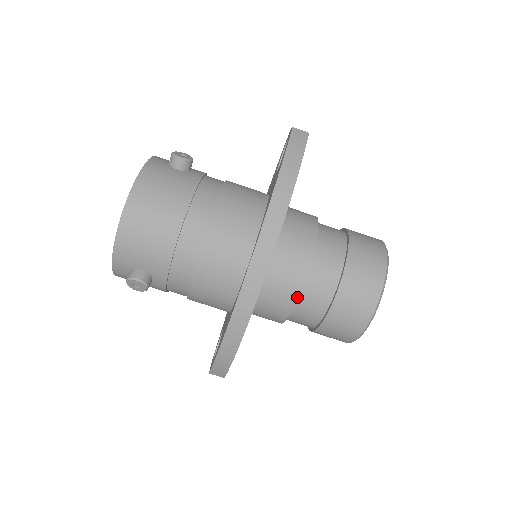
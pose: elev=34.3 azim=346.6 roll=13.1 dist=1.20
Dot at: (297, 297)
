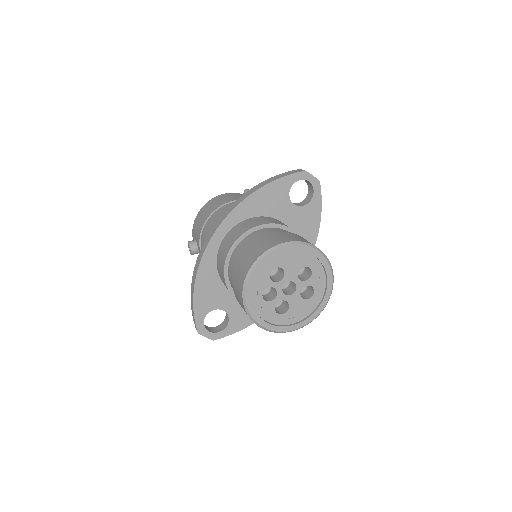
Dot at: (226, 257)
